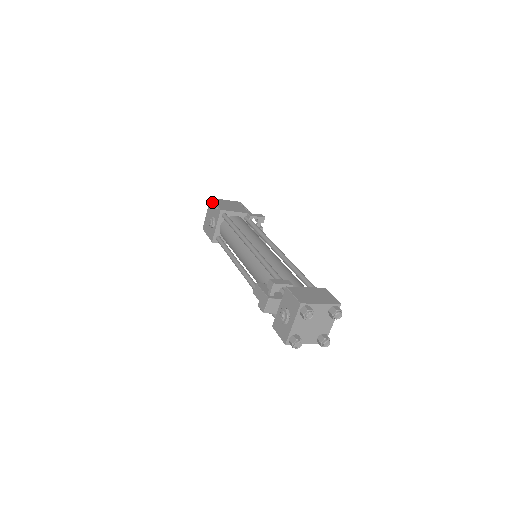
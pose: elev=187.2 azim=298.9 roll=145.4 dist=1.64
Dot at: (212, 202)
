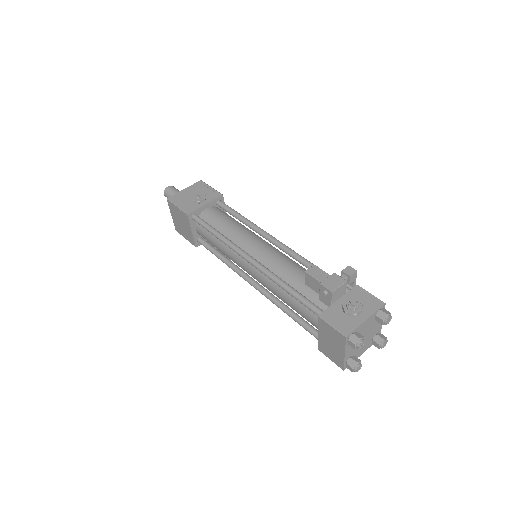
Dot at: (205, 184)
